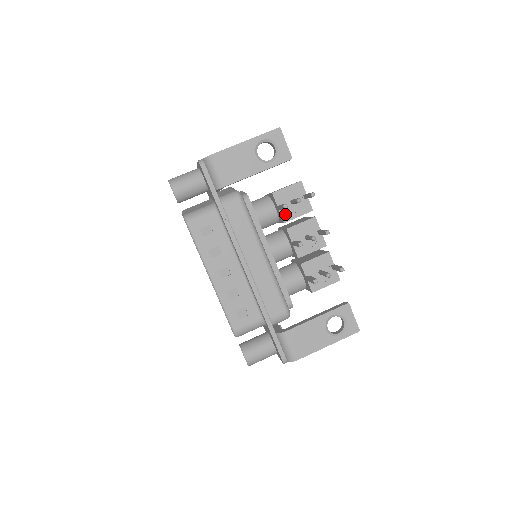
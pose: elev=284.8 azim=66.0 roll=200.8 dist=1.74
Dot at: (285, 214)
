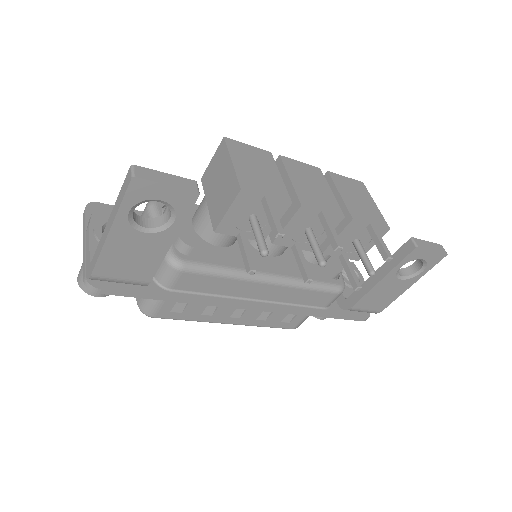
Dot at: occluded
